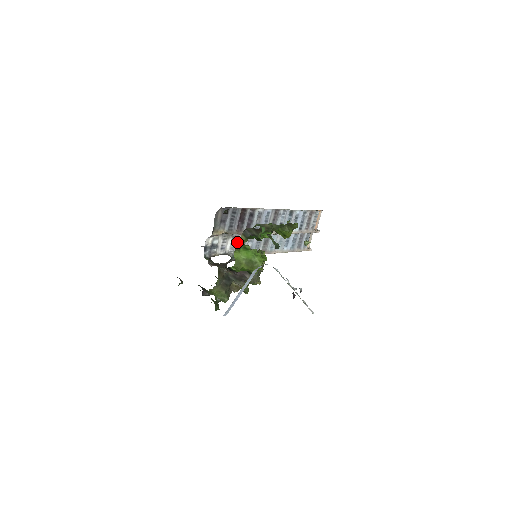
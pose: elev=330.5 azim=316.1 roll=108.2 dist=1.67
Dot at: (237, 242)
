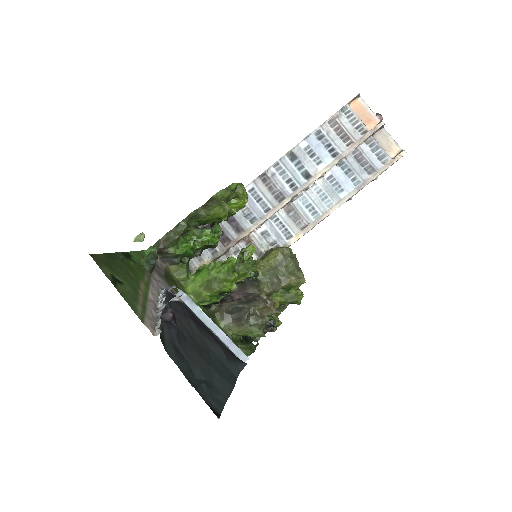
Dot at: occluded
